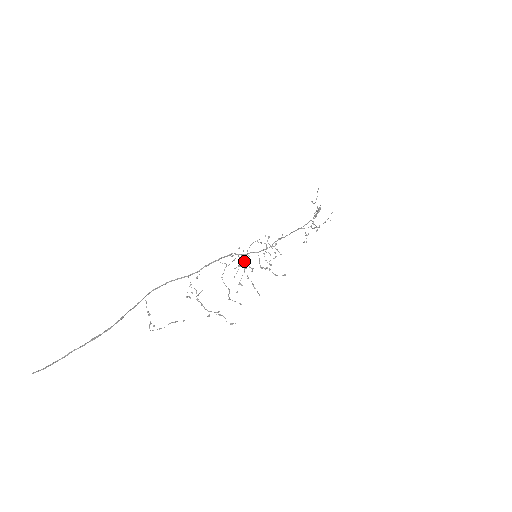
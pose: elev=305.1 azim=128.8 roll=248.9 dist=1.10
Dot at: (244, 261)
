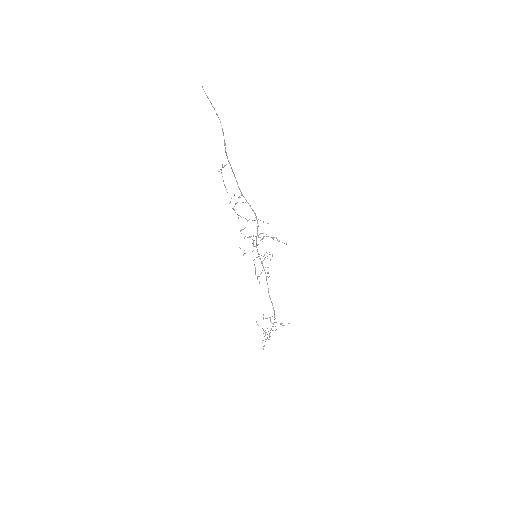
Dot at: (262, 233)
